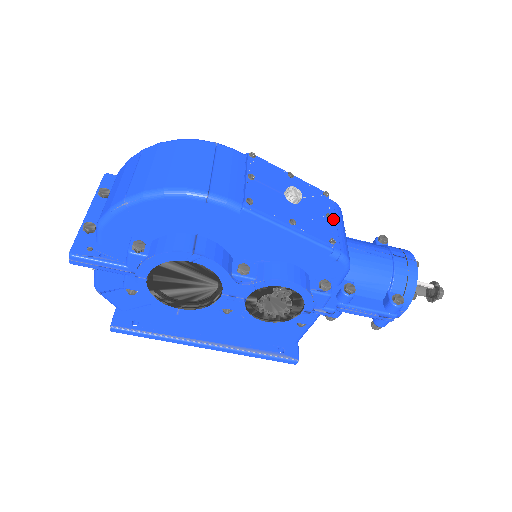
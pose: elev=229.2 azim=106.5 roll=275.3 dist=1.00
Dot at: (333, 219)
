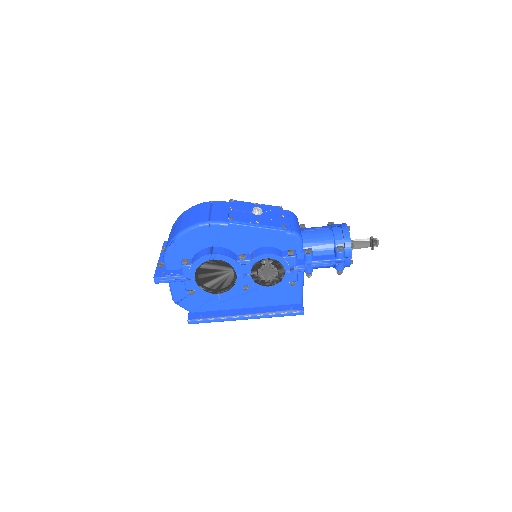
Dot at: (287, 218)
